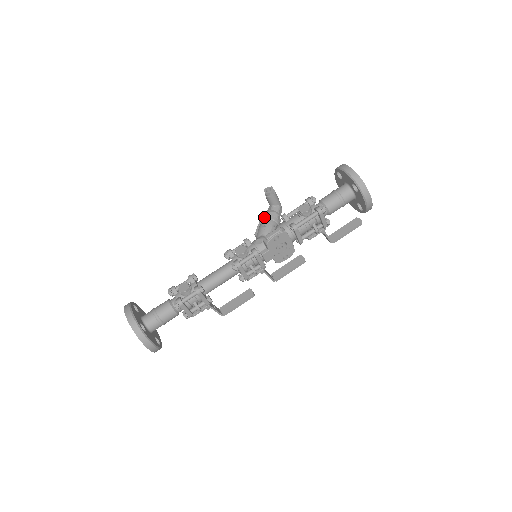
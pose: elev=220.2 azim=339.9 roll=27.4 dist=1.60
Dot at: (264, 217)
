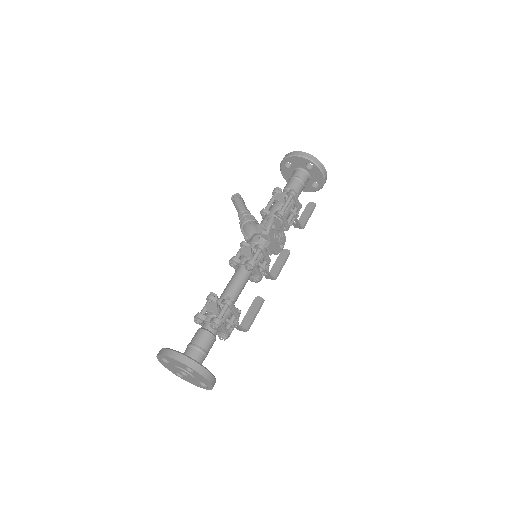
Dot at: (243, 221)
